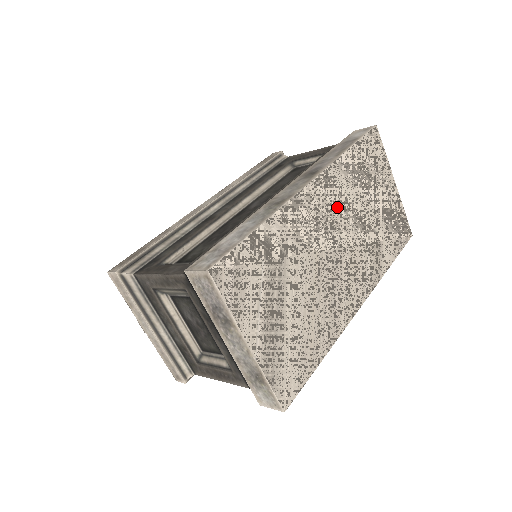
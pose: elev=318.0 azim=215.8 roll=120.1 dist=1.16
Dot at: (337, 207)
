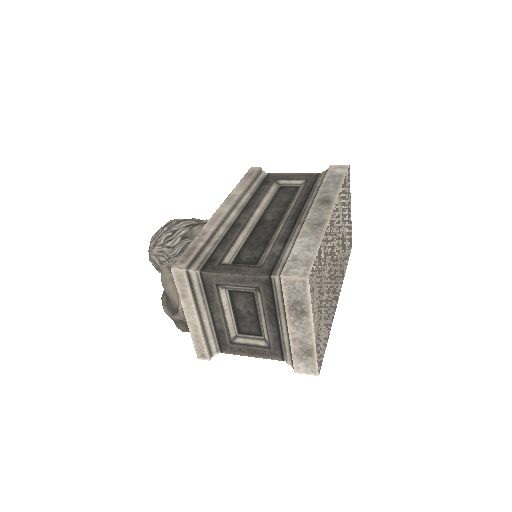
Dot at: (338, 227)
